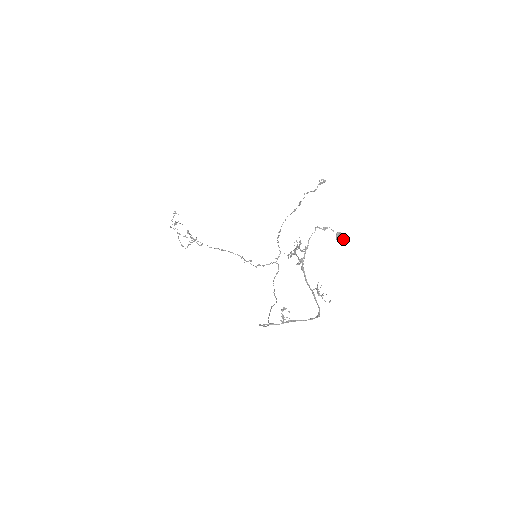
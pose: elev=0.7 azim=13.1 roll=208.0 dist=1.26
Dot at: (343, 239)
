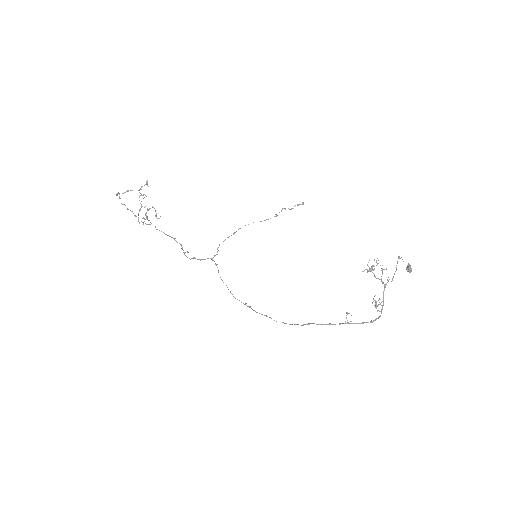
Dot at: occluded
